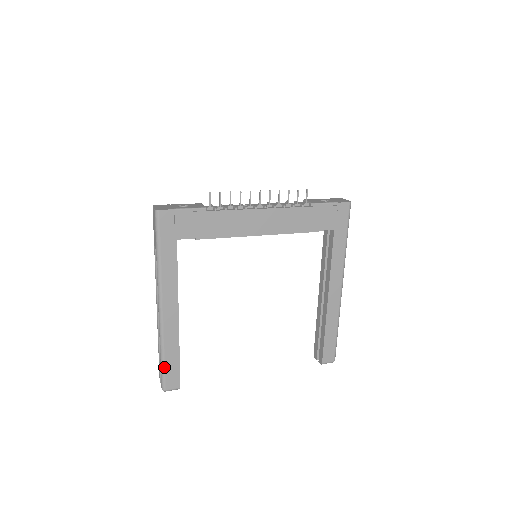
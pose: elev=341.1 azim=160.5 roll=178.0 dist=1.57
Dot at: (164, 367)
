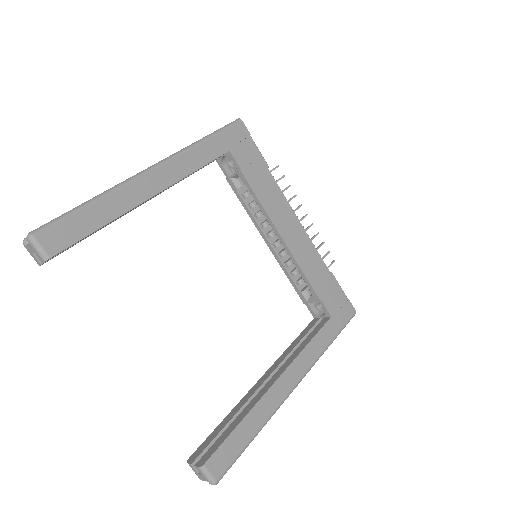
Dot at: (74, 213)
